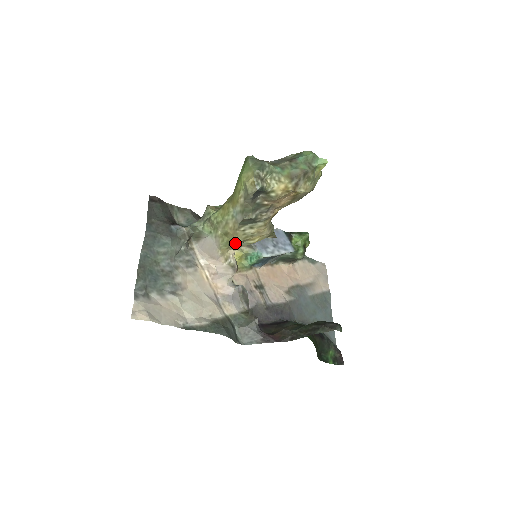
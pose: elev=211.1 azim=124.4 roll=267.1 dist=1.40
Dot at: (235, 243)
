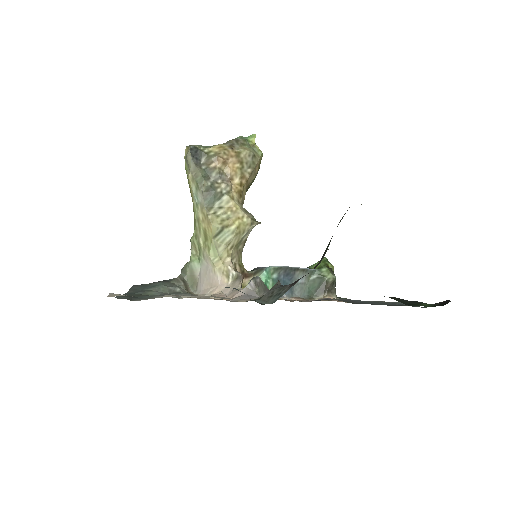
Dot at: (221, 243)
